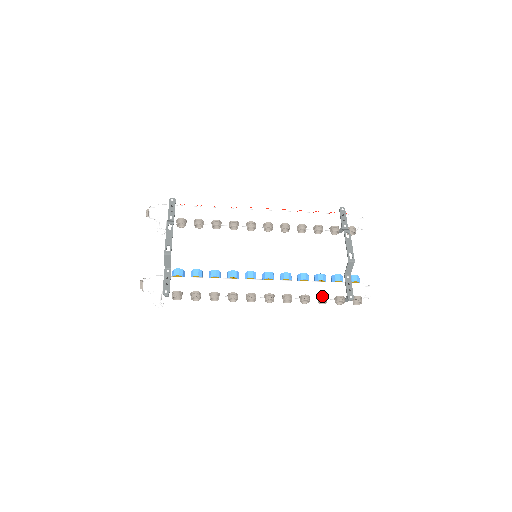
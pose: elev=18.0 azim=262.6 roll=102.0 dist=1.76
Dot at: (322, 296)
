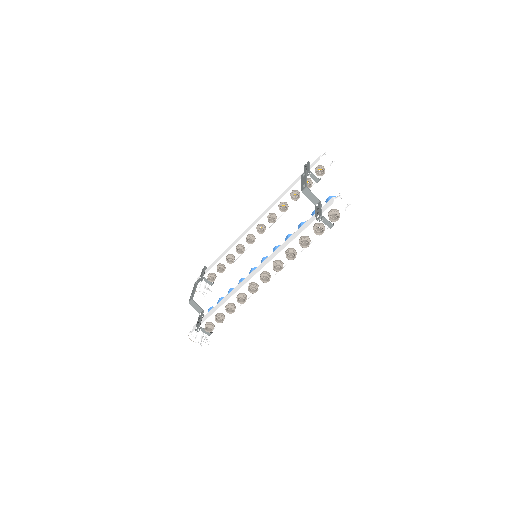
Dot at: (299, 239)
